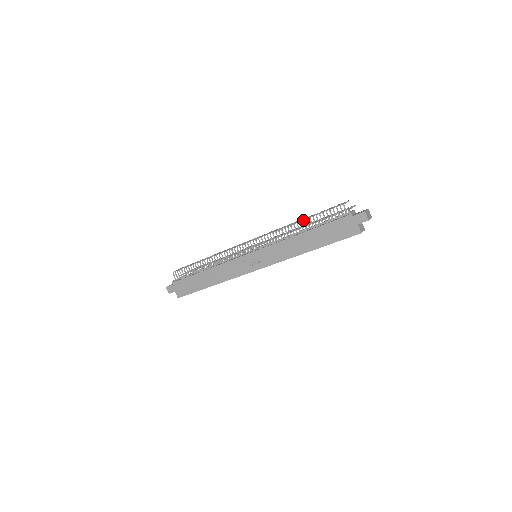
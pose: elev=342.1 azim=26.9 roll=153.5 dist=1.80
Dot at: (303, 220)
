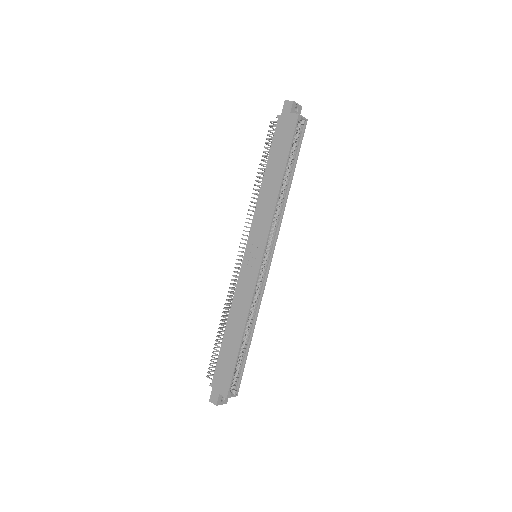
Dot at: (257, 172)
